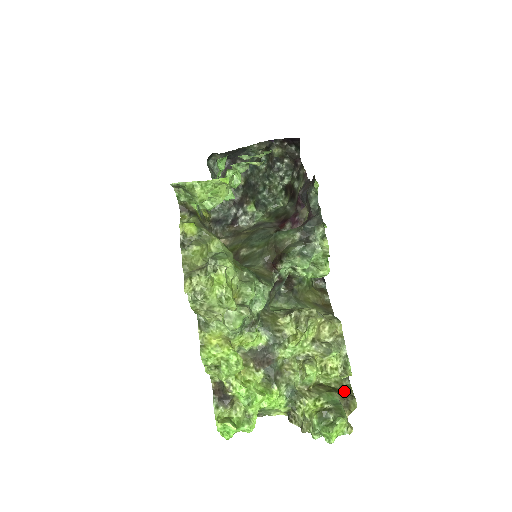
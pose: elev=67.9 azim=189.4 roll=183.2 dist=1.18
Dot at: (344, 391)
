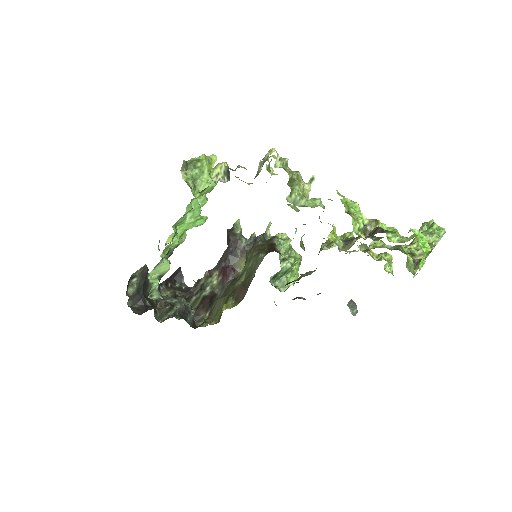
Dot at: occluded
